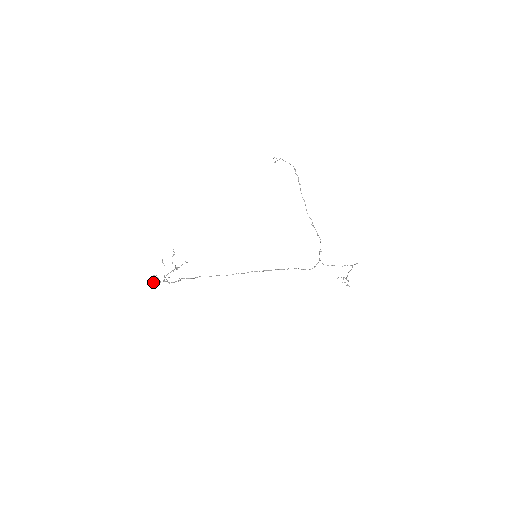
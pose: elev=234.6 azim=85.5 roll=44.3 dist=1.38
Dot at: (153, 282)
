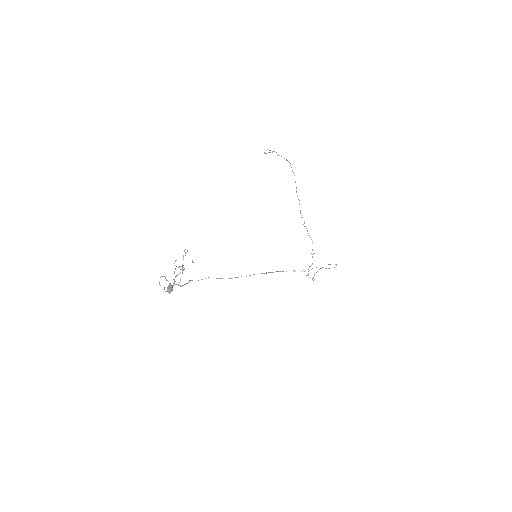
Dot at: (172, 289)
